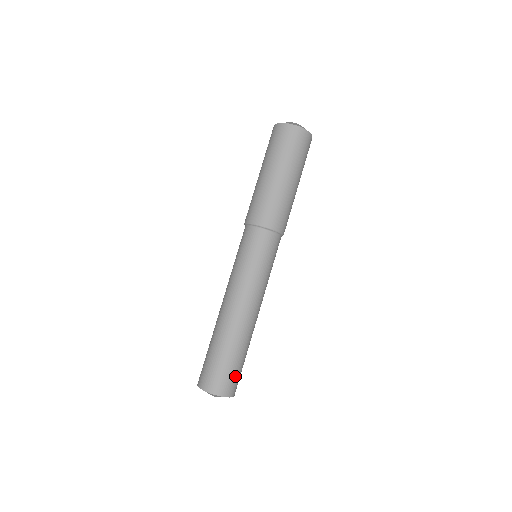
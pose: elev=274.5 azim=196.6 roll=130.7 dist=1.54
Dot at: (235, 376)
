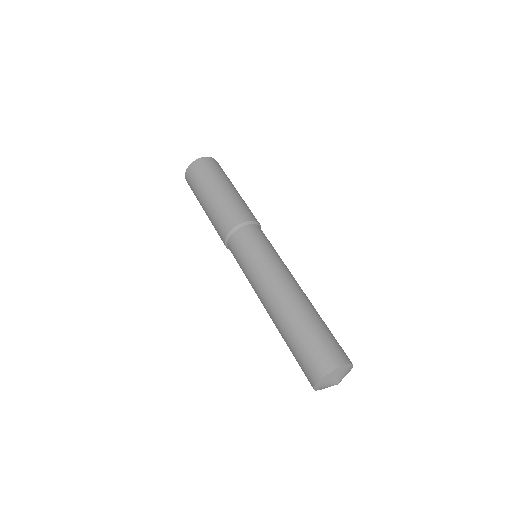
Dot at: (338, 344)
